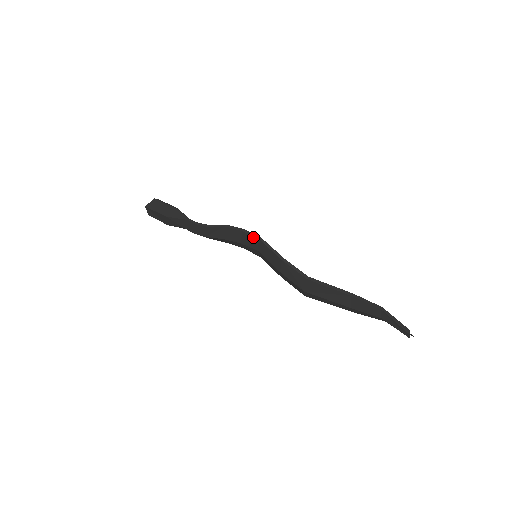
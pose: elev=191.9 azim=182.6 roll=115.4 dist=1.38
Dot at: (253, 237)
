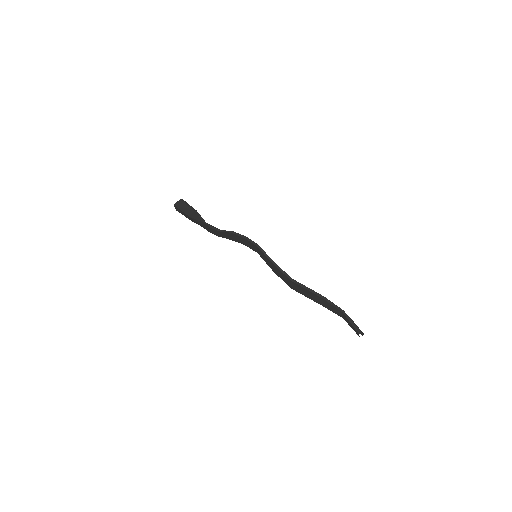
Dot at: (252, 244)
